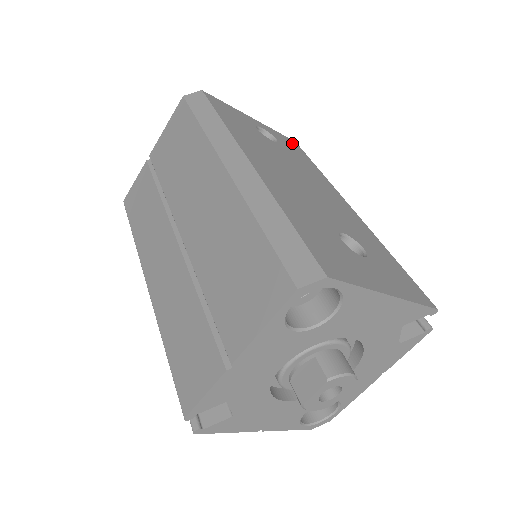
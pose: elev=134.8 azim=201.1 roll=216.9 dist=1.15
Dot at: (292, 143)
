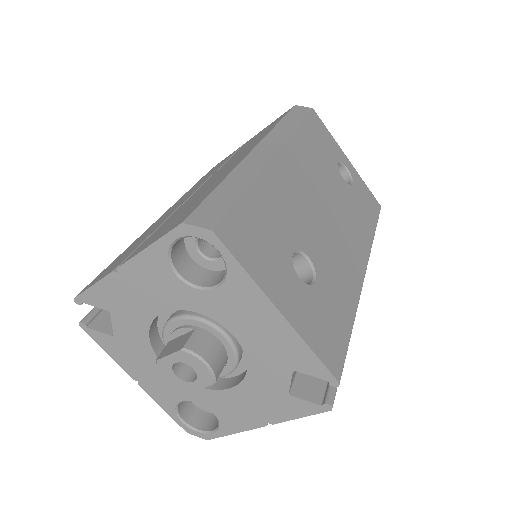
Dot at: (373, 202)
